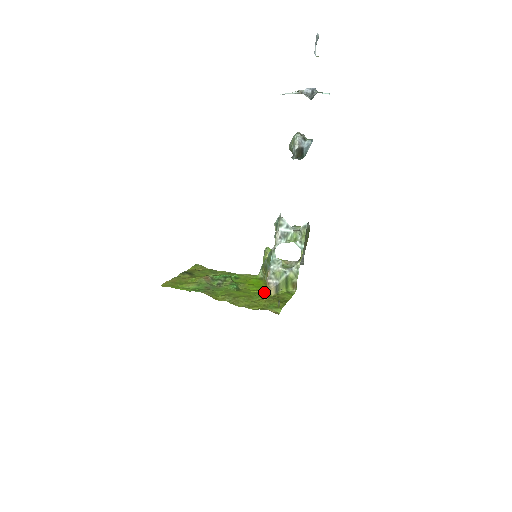
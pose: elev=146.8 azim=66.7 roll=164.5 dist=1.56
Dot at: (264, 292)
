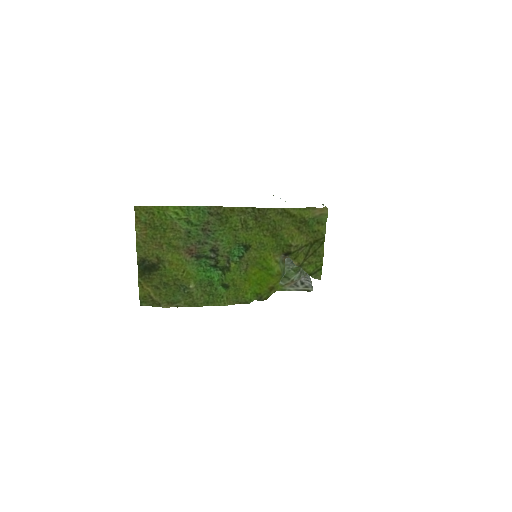
Dot at: (284, 254)
